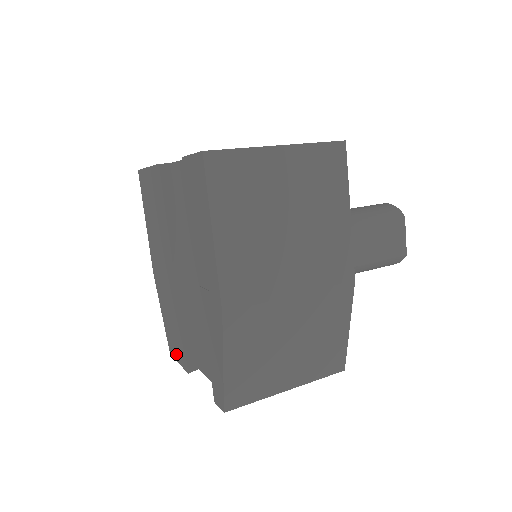
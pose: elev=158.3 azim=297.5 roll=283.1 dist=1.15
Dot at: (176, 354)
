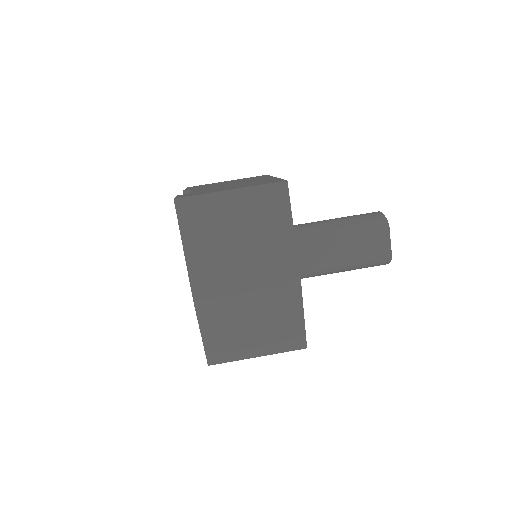
Dot at: occluded
